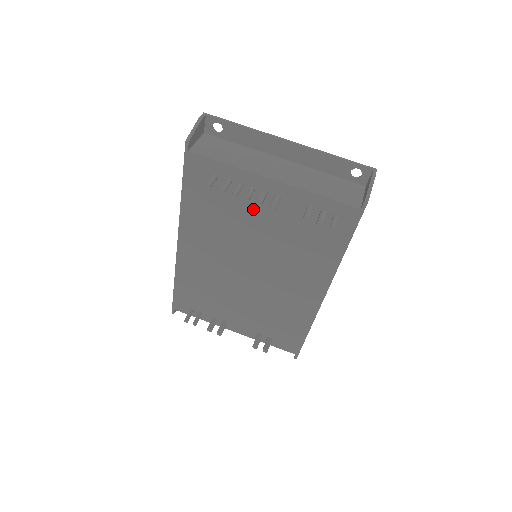
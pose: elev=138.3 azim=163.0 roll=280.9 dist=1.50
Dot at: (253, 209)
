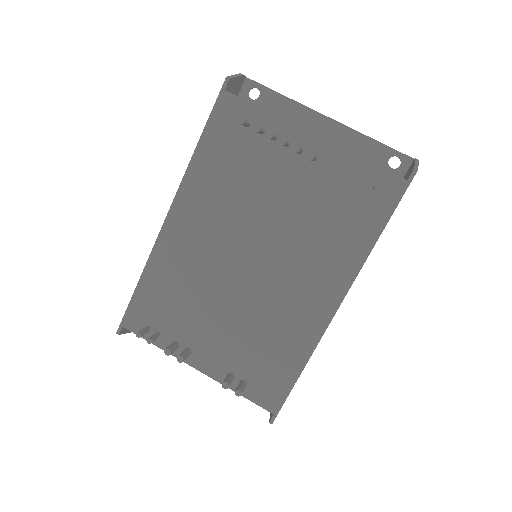
Dot at: (279, 172)
